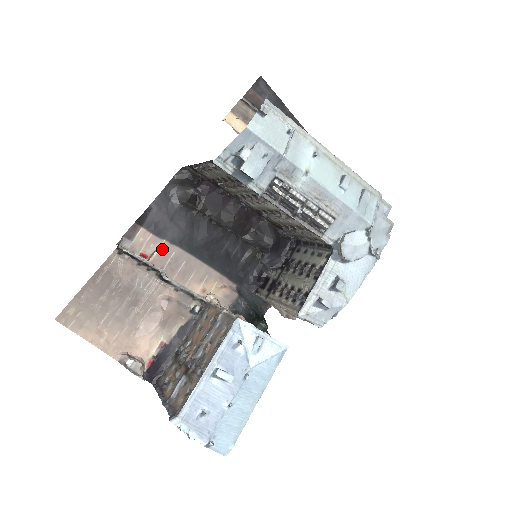
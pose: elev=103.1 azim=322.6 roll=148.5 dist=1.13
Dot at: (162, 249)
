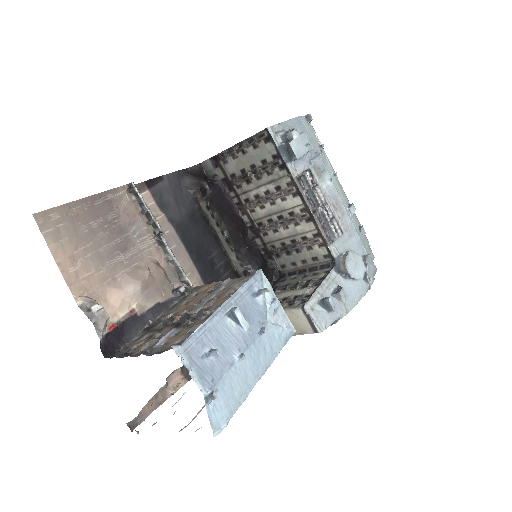
Dot at: (159, 221)
